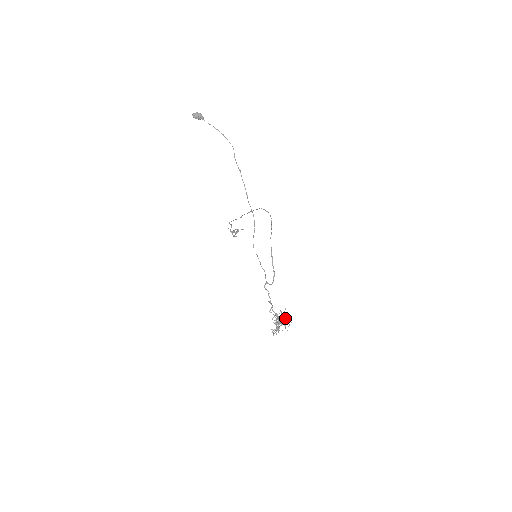
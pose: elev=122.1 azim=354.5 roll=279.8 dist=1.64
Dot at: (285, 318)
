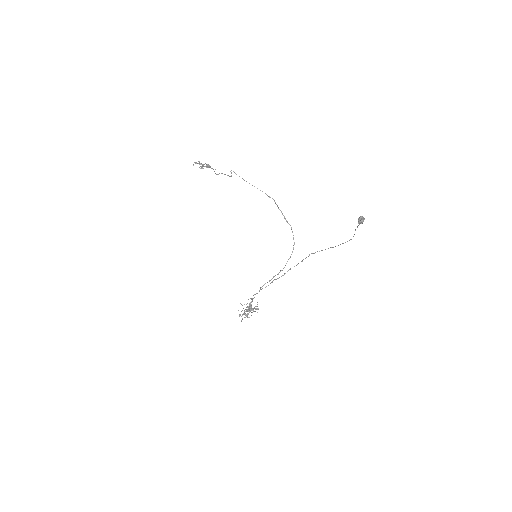
Dot at: occluded
